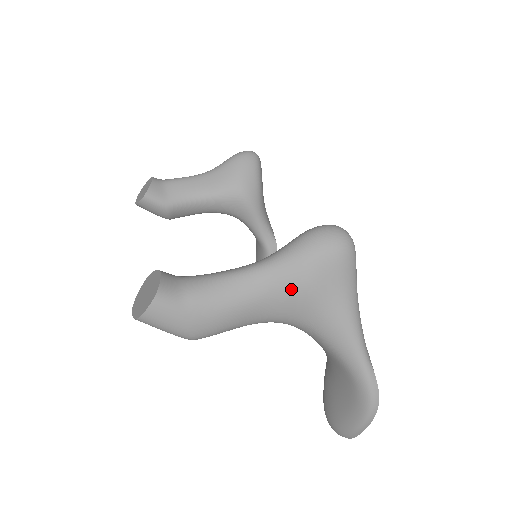
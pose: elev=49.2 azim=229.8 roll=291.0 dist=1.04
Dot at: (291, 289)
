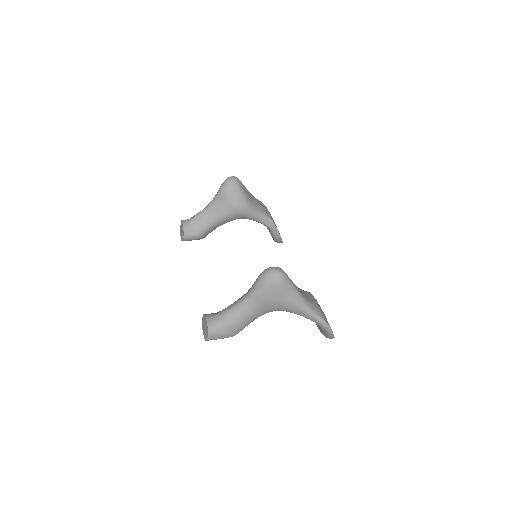
Dot at: (264, 304)
